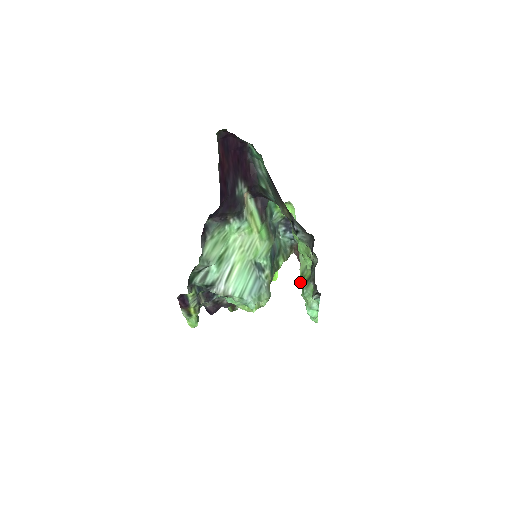
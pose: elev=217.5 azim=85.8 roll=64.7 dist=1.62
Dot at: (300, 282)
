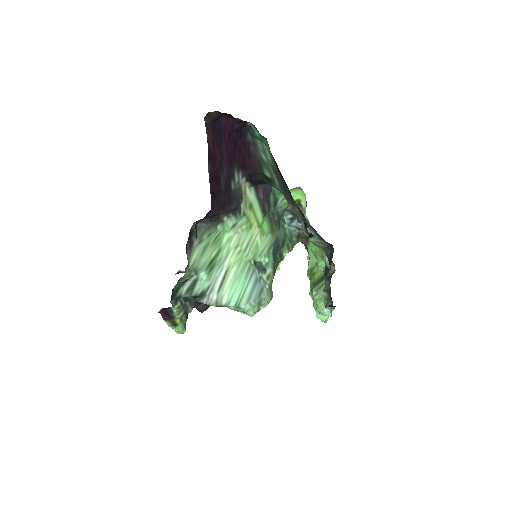
Dot at: (308, 277)
